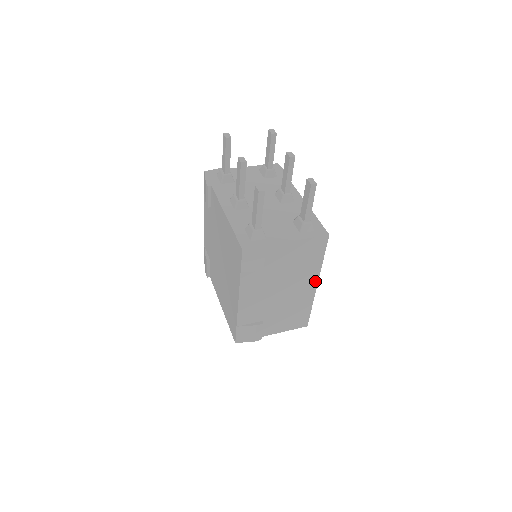
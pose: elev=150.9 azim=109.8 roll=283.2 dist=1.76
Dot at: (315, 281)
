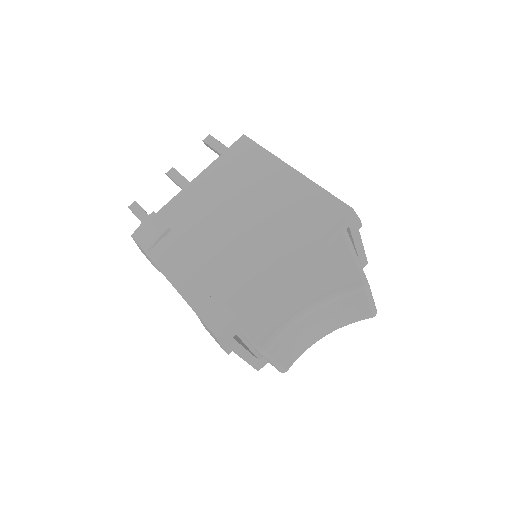
Dot at: occluded
